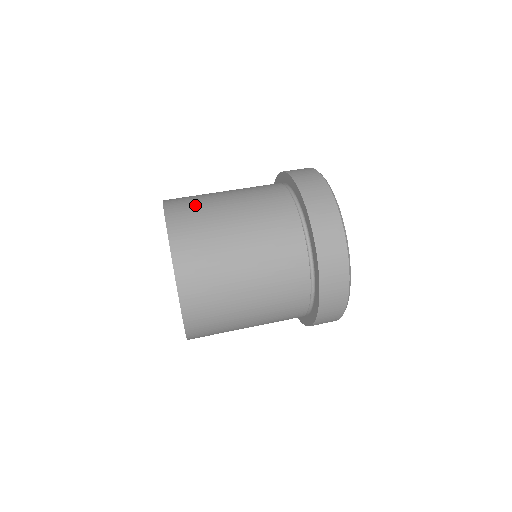
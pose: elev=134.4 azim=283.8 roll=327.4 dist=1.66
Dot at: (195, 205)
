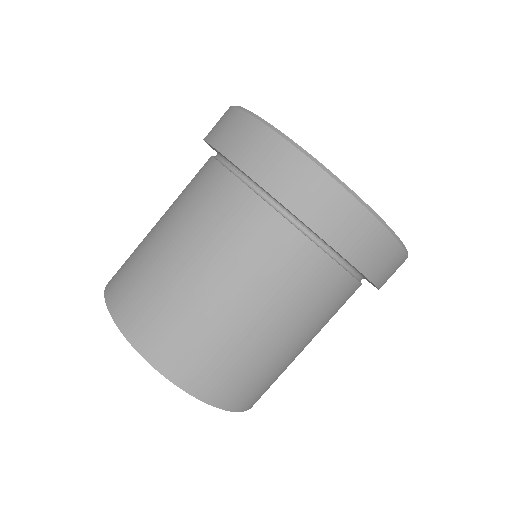
Dot at: (251, 377)
